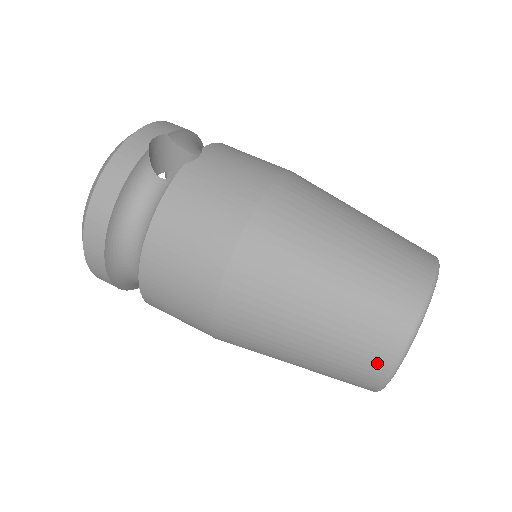
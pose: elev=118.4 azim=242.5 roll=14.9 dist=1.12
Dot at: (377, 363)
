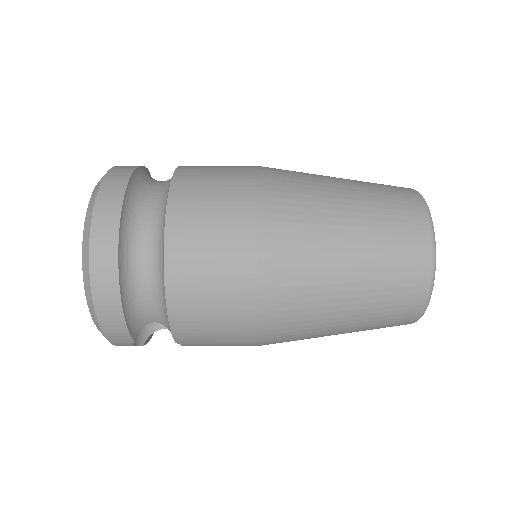
Dot at: (414, 213)
